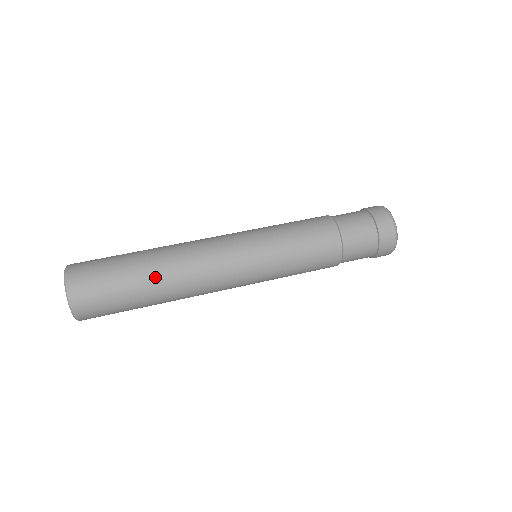
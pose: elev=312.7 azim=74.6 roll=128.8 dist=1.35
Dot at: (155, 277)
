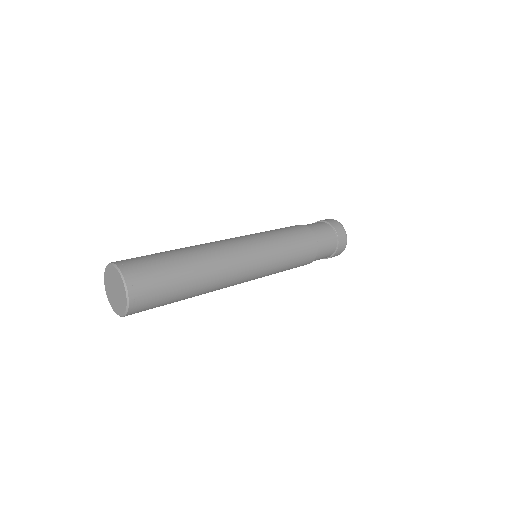
Dot at: (190, 255)
